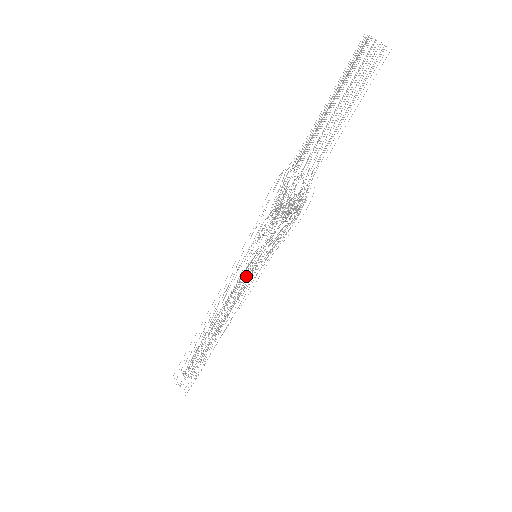
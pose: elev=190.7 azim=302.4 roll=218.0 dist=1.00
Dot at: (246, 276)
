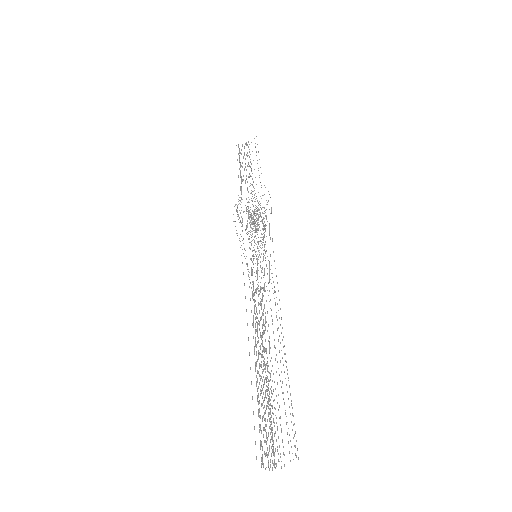
Dot at: occluded
